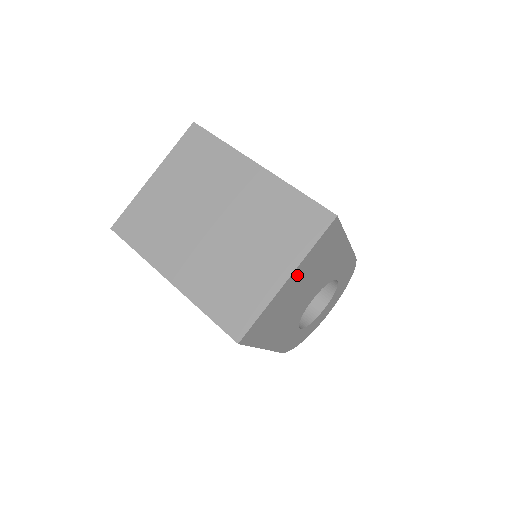
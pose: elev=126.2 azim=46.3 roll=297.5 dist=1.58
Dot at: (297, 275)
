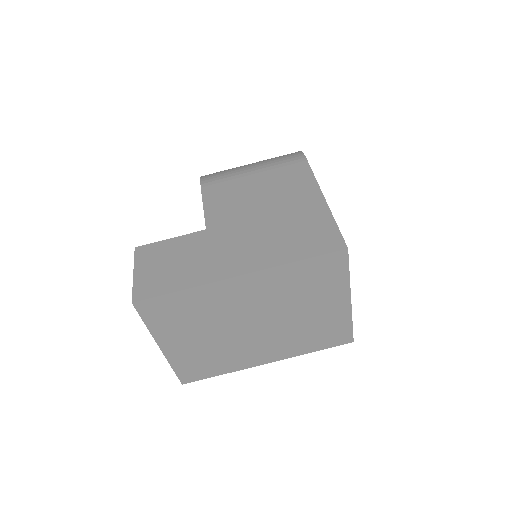
Dot at: occluded
